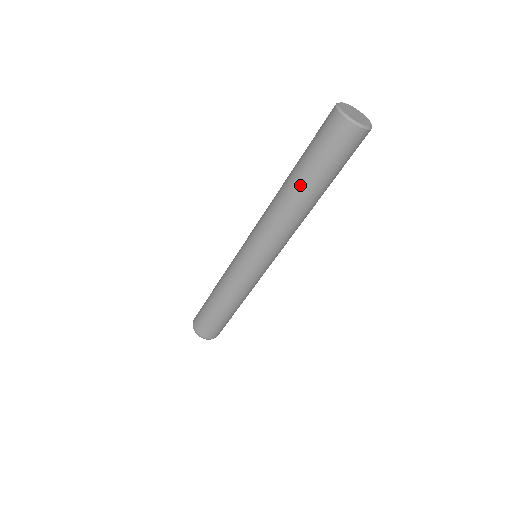
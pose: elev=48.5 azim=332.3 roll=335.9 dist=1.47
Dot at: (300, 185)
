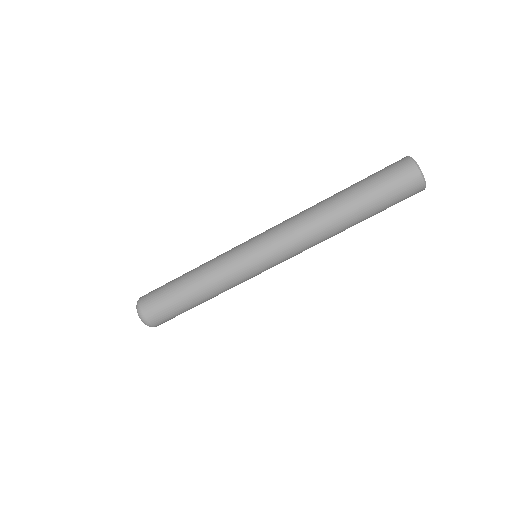
Dot at: (343, 194)
